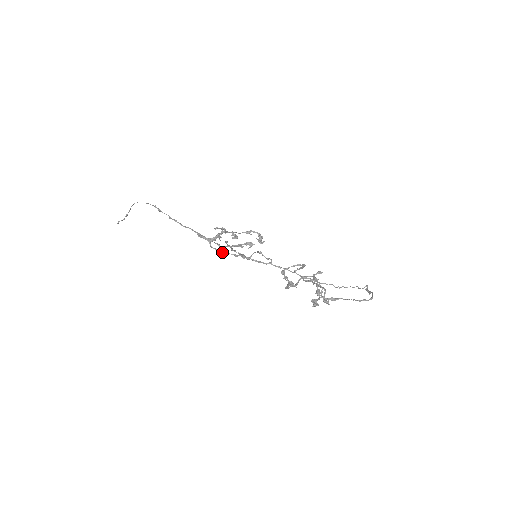
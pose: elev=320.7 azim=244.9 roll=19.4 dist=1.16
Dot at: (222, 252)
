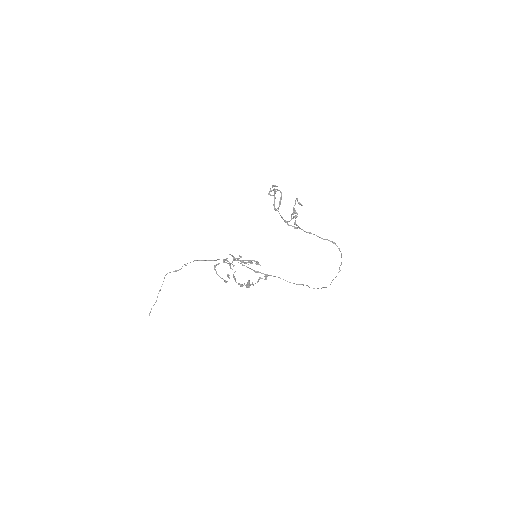
Dot at: (232, 264)
